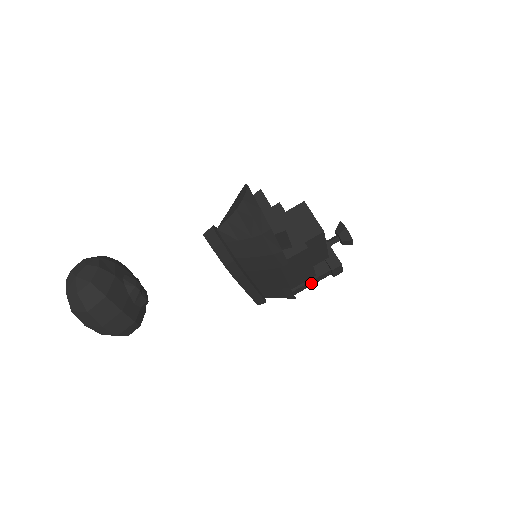
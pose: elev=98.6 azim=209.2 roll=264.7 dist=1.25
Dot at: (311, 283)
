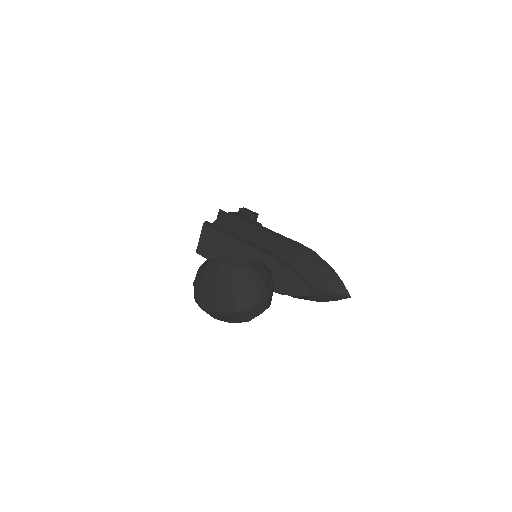
Dot at: occluded
